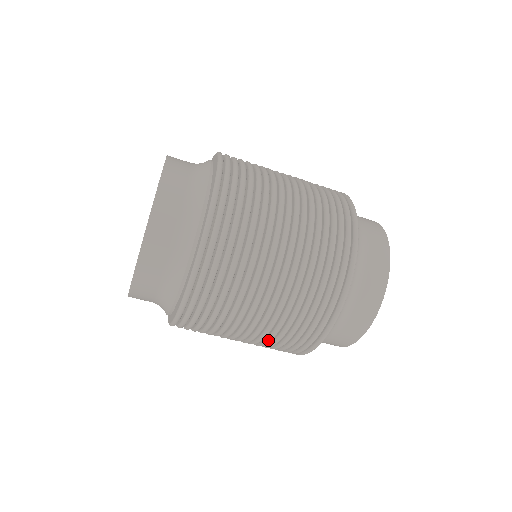
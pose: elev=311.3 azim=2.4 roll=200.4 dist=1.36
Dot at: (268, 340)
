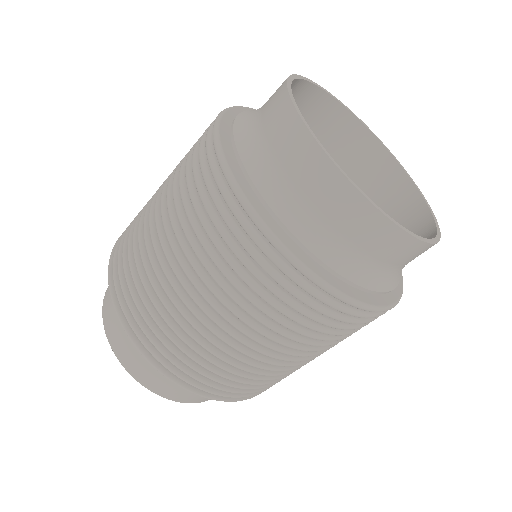
Dot at: occluded
